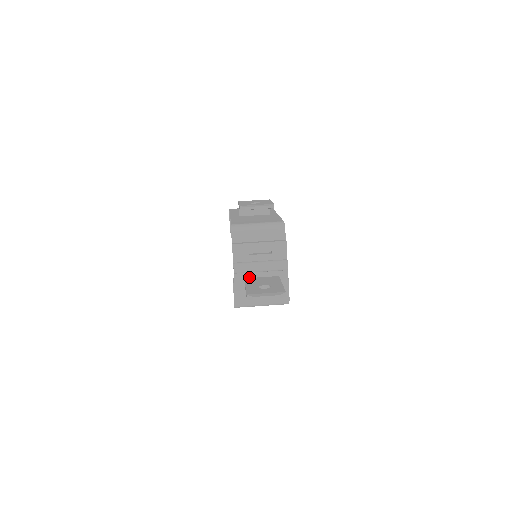
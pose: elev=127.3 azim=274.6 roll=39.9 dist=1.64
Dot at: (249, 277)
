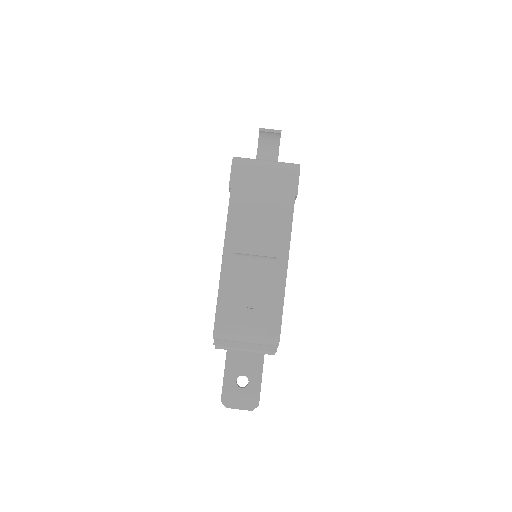
Dot at: occluded
